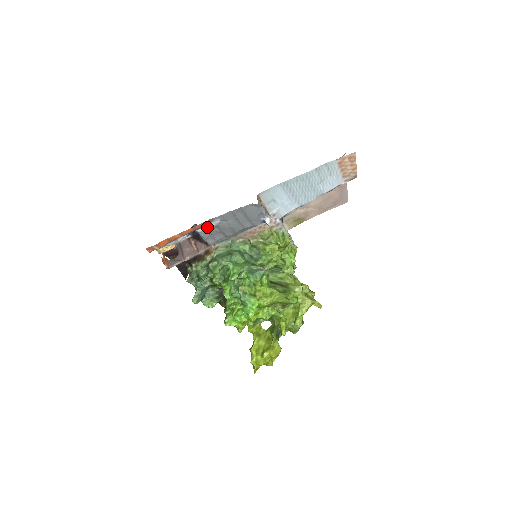
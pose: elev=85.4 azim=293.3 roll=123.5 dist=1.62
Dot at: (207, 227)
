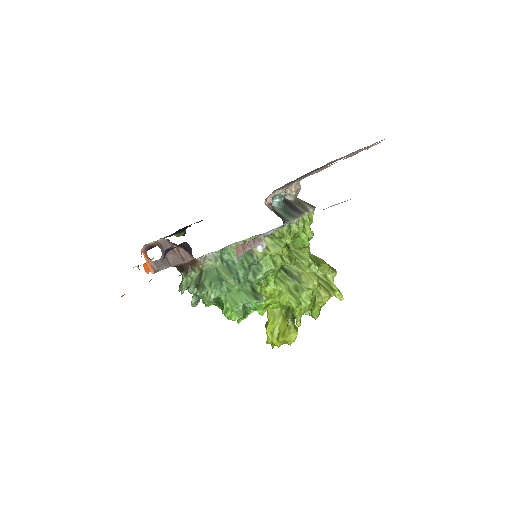
Dot at: occluded
